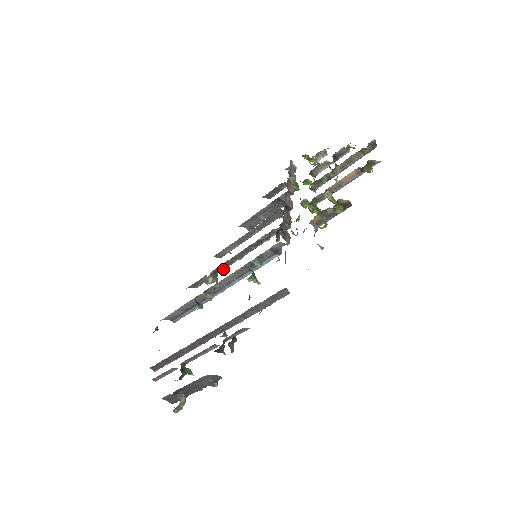
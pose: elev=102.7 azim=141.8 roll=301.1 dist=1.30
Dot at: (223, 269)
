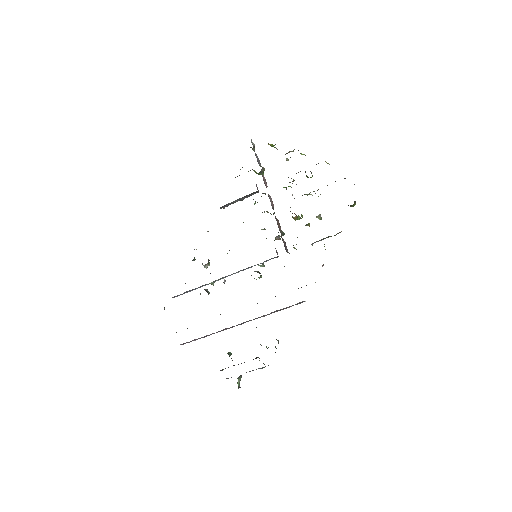
Dot at: occluded
